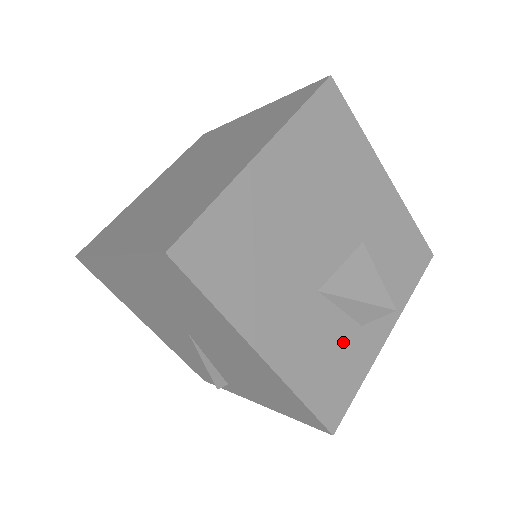
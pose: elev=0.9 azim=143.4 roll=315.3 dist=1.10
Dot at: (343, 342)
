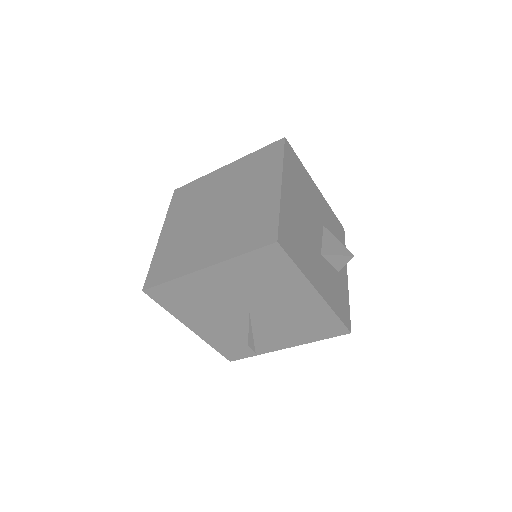
Dot at: (337, 281)
